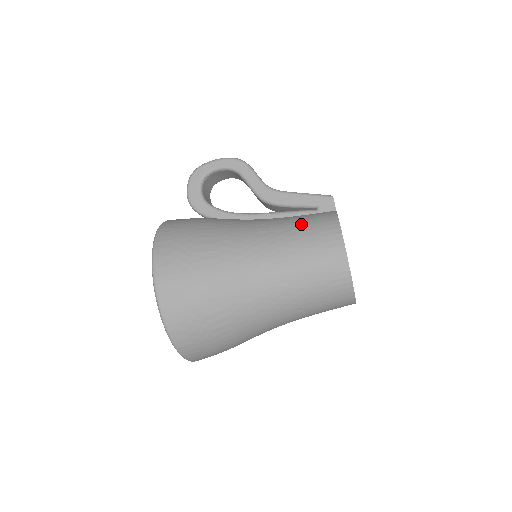
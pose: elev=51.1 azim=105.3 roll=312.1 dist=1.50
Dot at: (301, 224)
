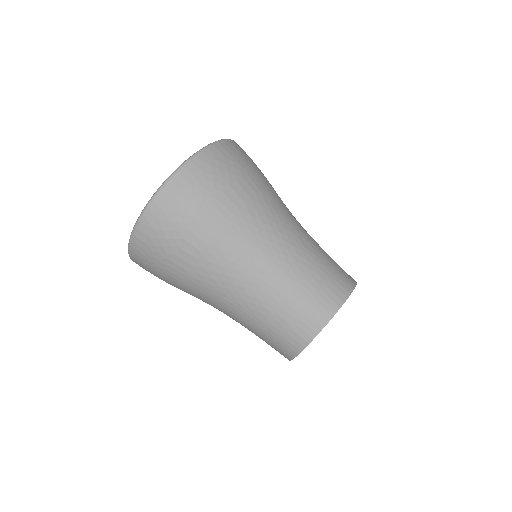
Dot at: occluded
